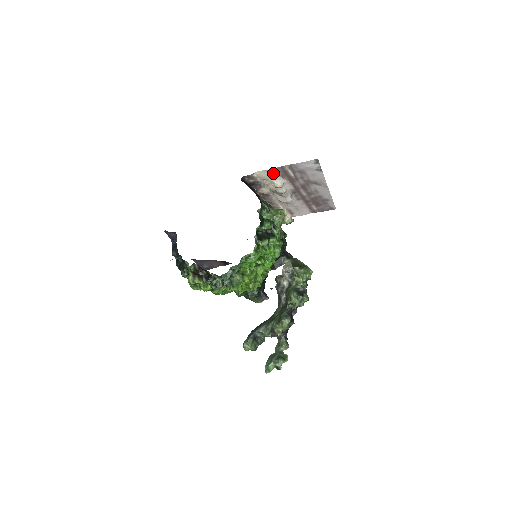
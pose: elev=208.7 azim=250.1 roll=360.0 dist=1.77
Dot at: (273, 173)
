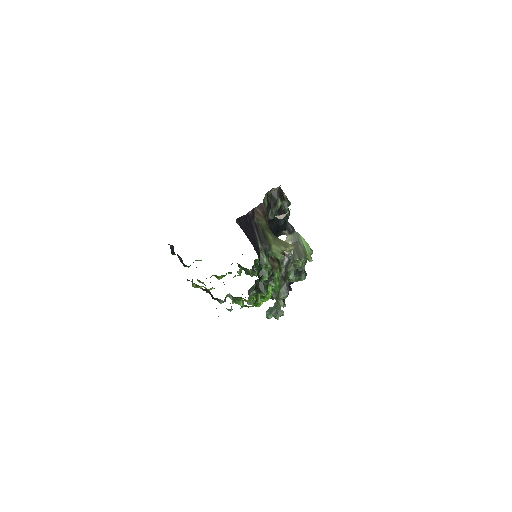
Dot at: occluded
